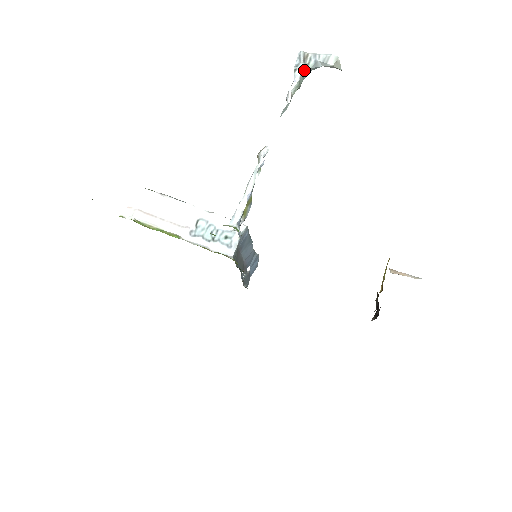
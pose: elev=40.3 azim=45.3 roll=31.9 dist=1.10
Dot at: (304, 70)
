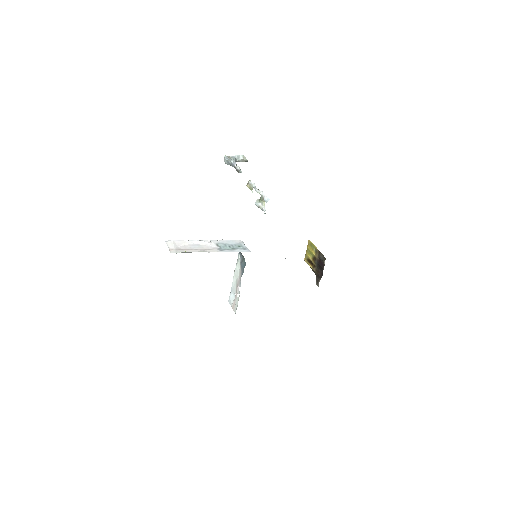
Dot at: (234, 160)
